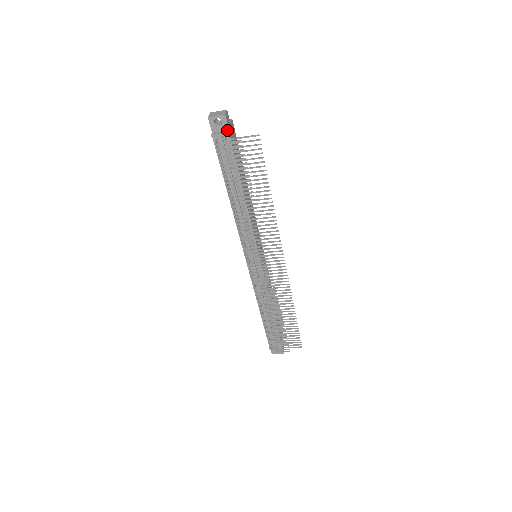
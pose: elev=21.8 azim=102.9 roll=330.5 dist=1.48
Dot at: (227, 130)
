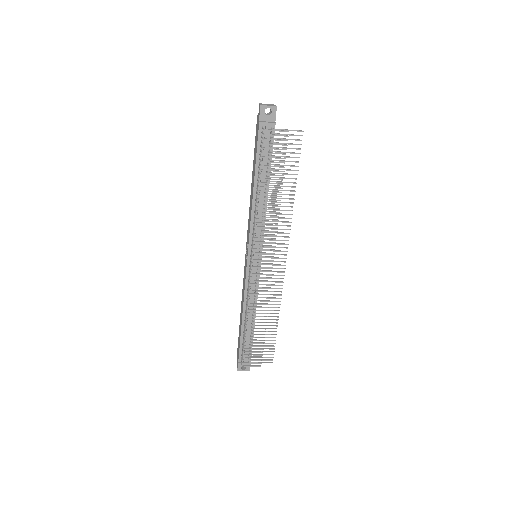
Dot at: (273, 121)
